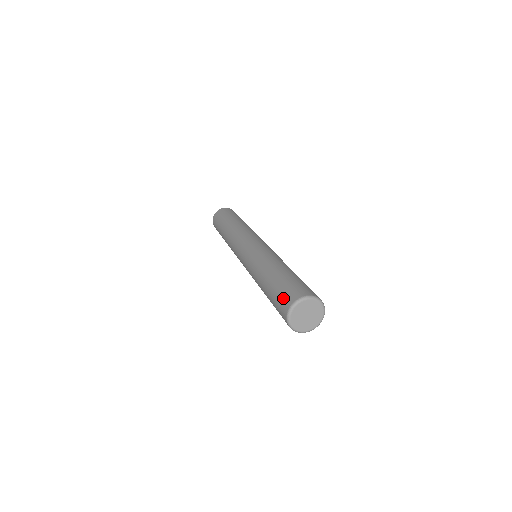
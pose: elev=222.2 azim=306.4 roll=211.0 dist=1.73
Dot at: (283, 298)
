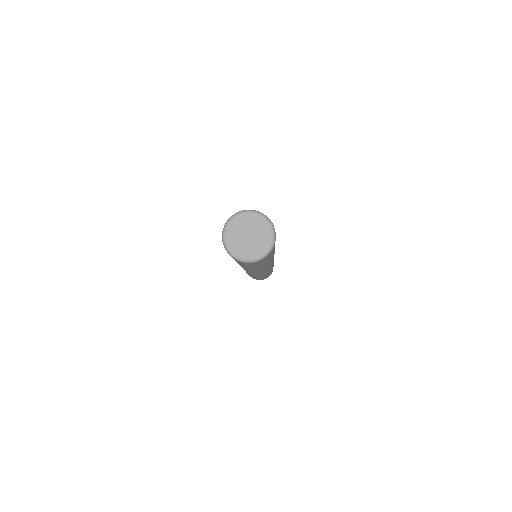
Dot at: occluded
